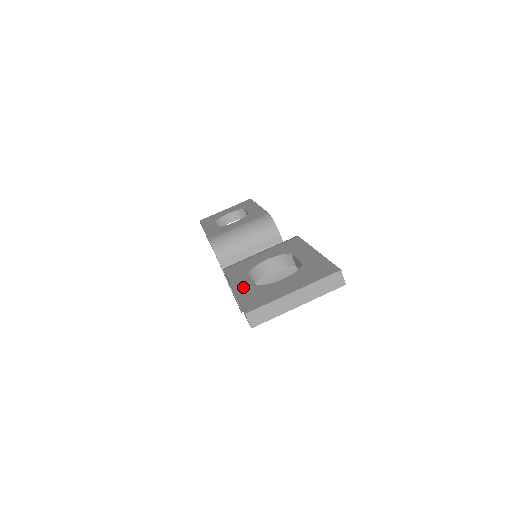
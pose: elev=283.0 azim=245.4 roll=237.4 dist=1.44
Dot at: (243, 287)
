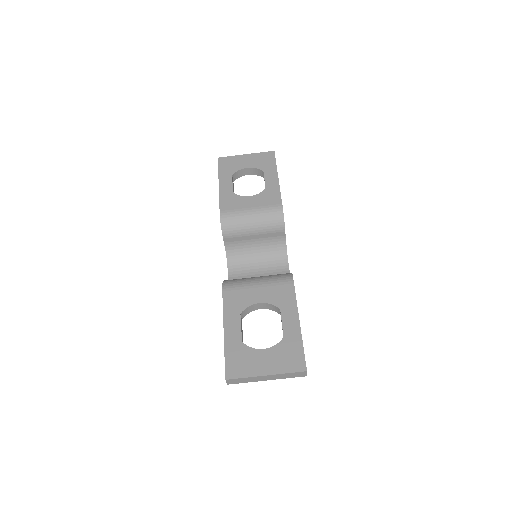
Dot at: (232, 336)
